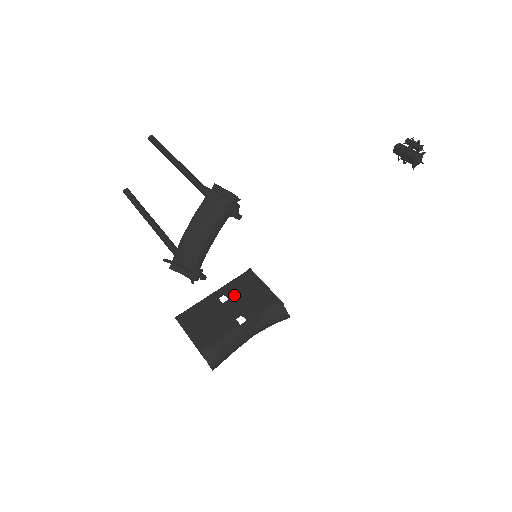
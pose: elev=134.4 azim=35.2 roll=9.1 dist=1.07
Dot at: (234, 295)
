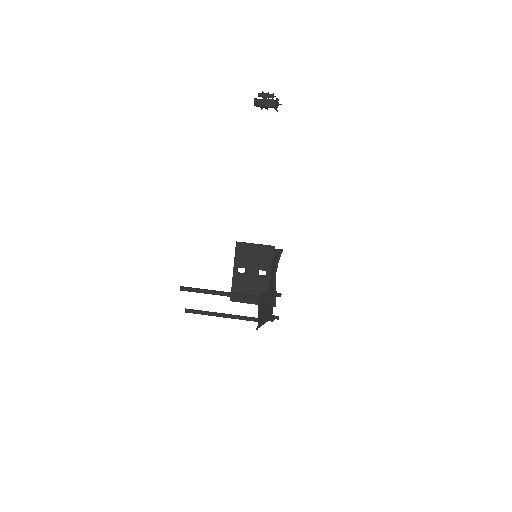
Dot at: (245, 264)
